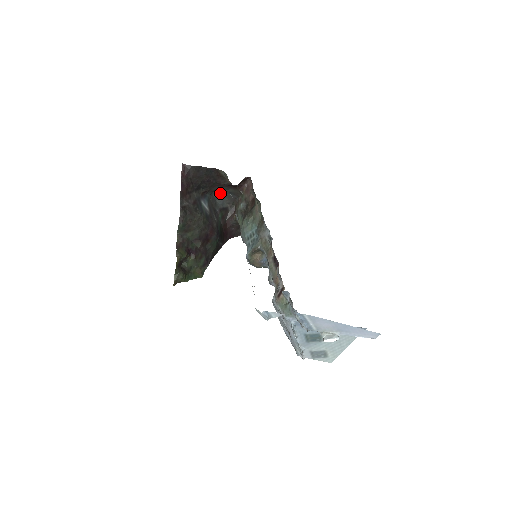
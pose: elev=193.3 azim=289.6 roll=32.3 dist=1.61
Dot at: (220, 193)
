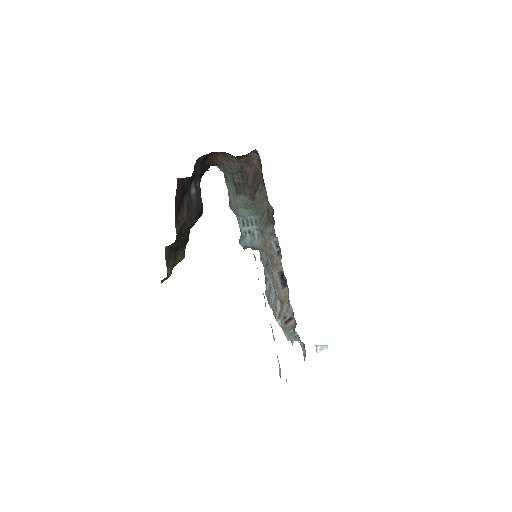
Dot at: occluded
